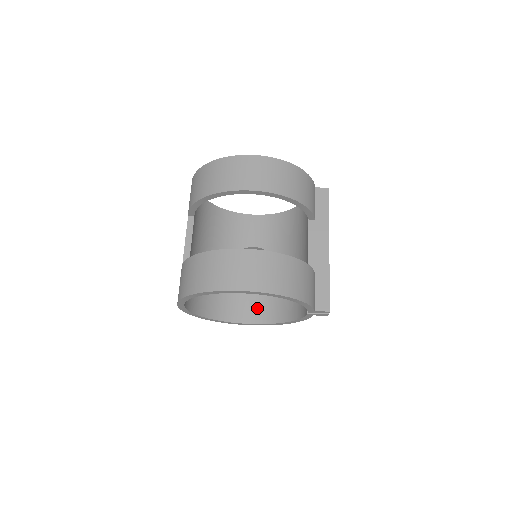
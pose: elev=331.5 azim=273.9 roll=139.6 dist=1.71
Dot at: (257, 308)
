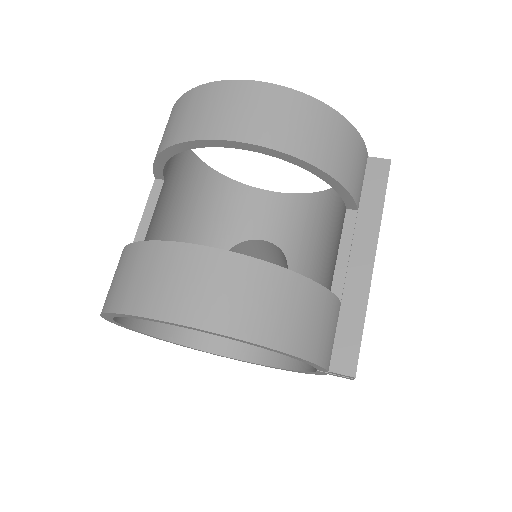
Dot at: occluded
